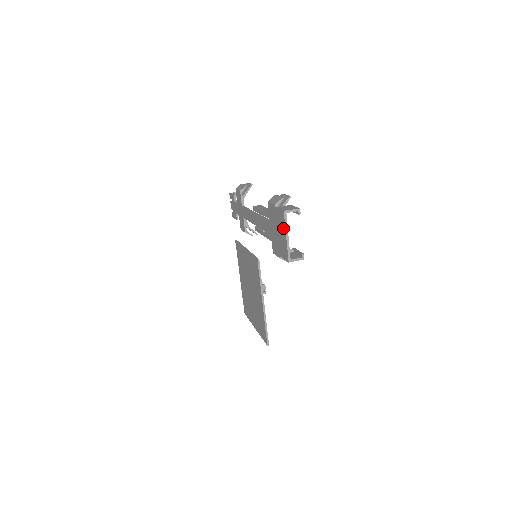
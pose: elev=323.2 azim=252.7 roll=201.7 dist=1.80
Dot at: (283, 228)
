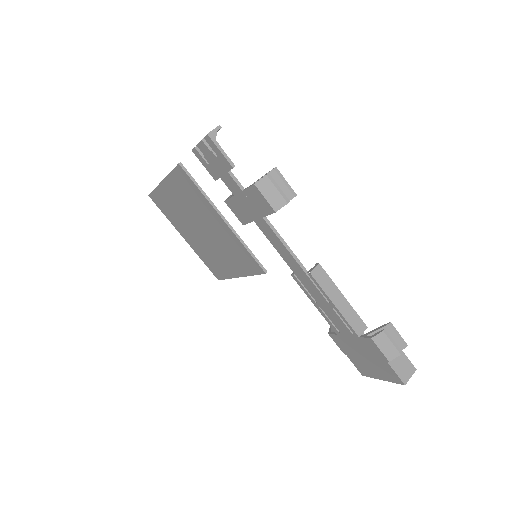
Dot at: (385, 377)
